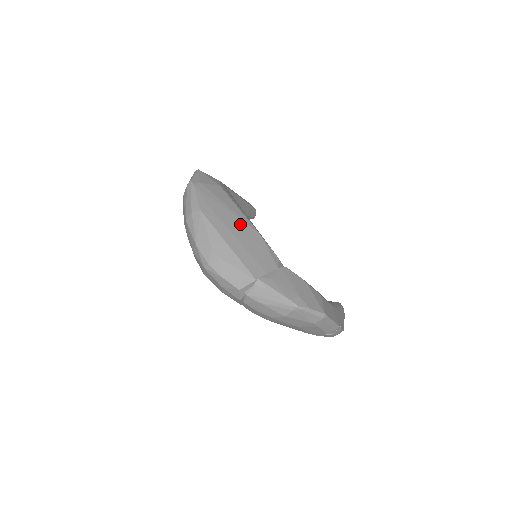
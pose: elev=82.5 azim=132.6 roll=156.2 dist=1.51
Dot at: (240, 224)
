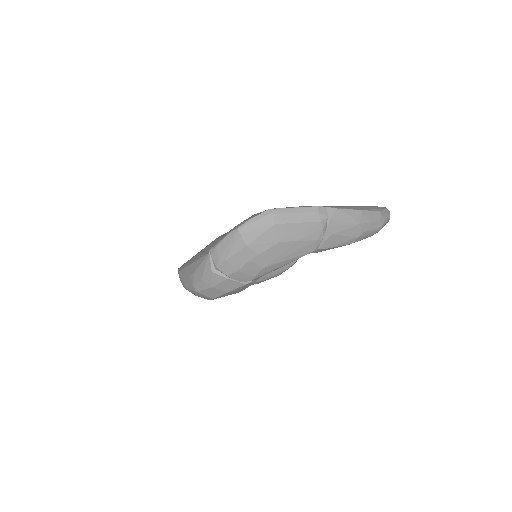
Dot at: (204, 248)
